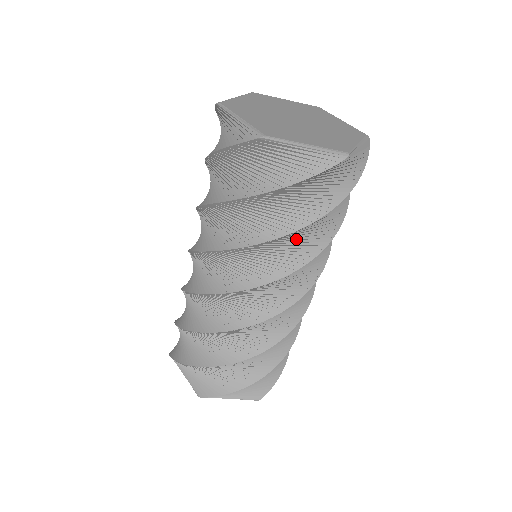
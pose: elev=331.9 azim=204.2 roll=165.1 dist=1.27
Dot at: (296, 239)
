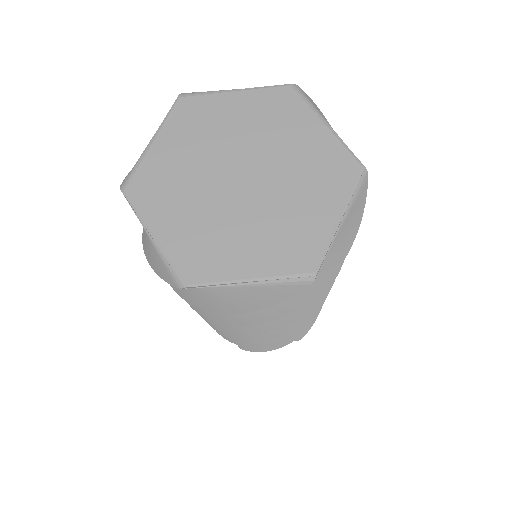
Dot at: occluded
